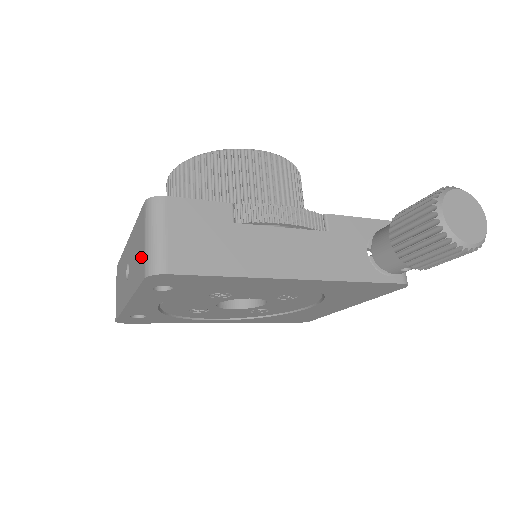
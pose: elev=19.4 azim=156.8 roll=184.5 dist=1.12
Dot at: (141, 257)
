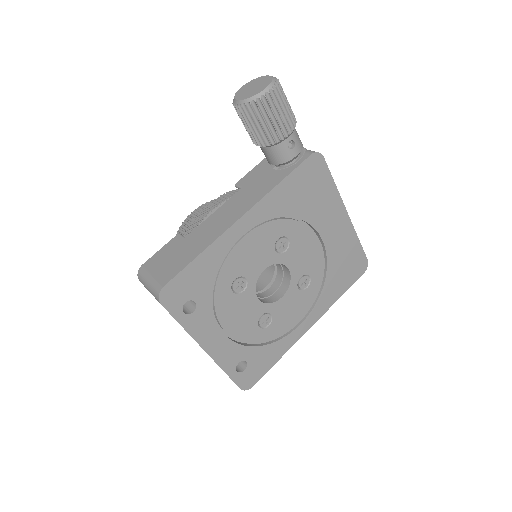
Dot at: occluded
